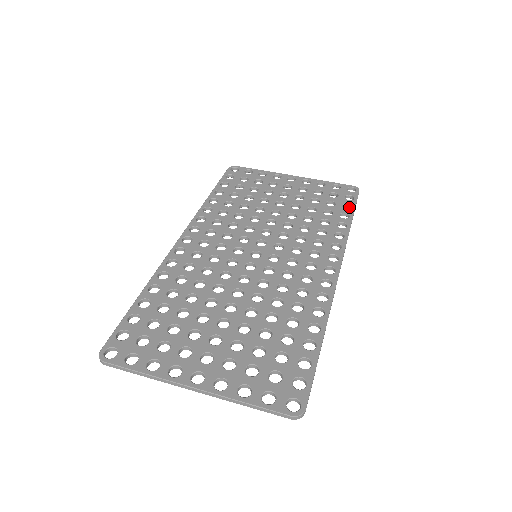
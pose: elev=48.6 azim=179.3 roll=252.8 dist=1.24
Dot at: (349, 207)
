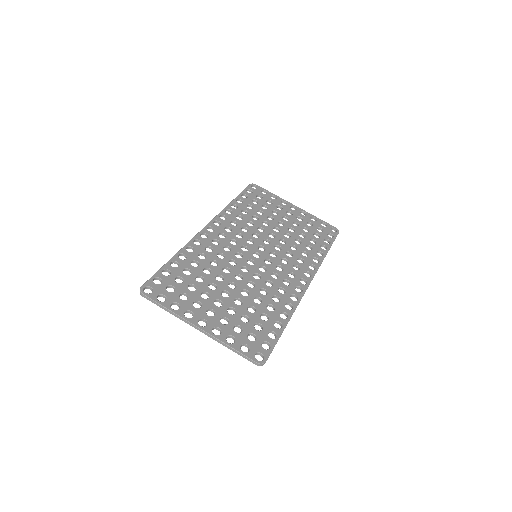
Dot at: (328, 242)
